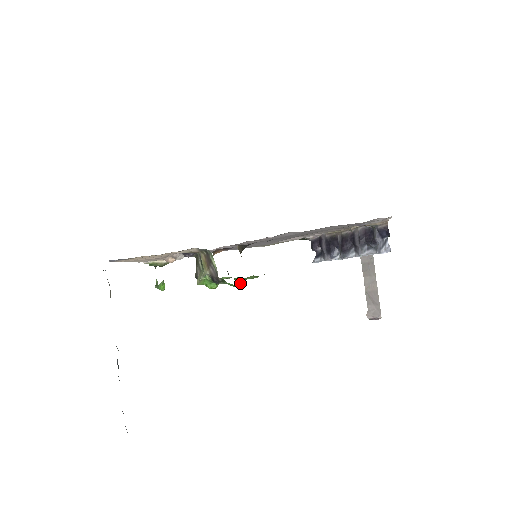
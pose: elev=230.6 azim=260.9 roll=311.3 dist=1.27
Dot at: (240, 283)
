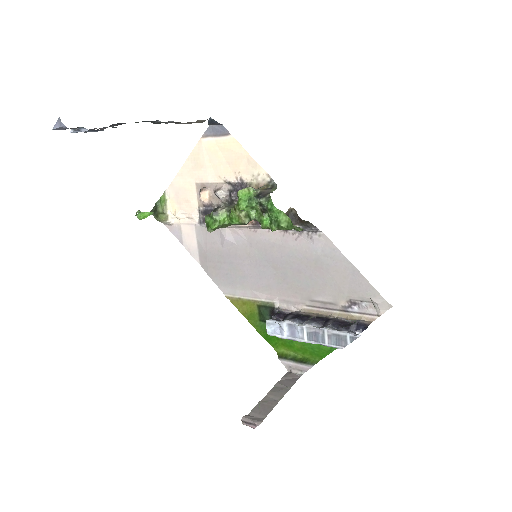
Dot at: (275, 212)
